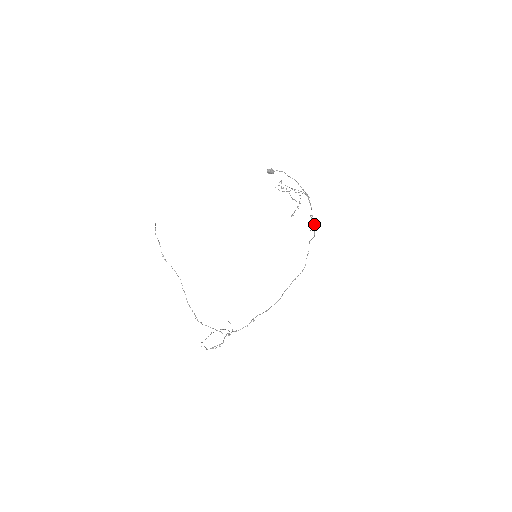
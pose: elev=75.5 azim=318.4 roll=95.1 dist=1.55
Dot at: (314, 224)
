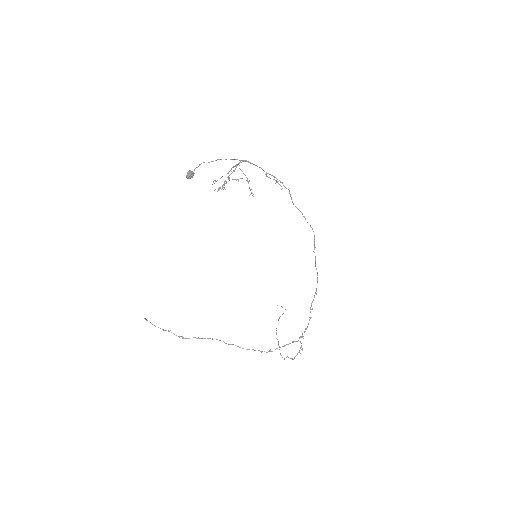
Dot at: occluded
